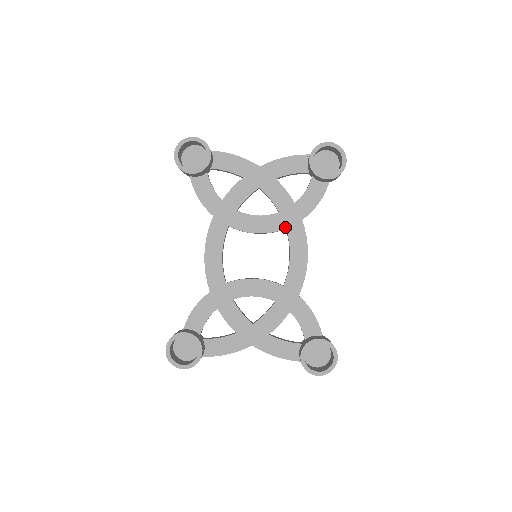
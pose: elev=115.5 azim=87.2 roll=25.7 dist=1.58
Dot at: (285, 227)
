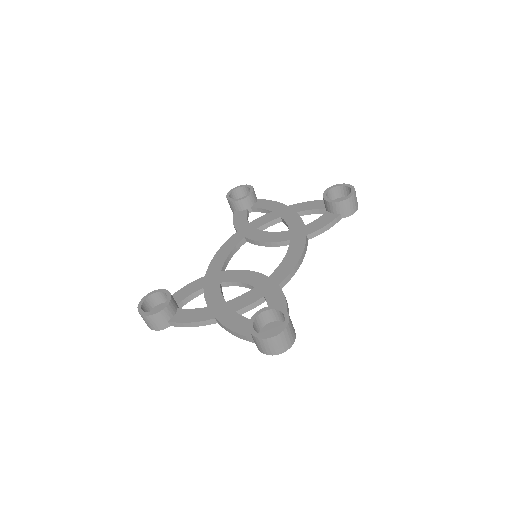
Dot at: (290, 239)
